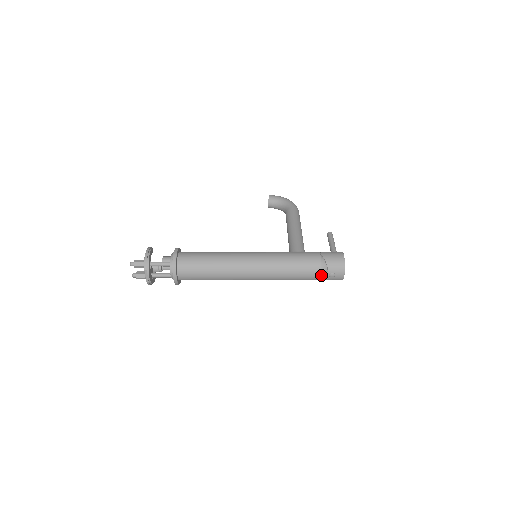
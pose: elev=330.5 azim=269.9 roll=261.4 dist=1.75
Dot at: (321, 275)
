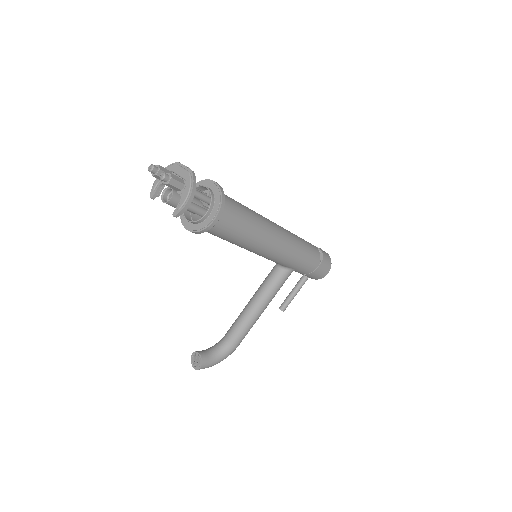
Dot at: occluded
